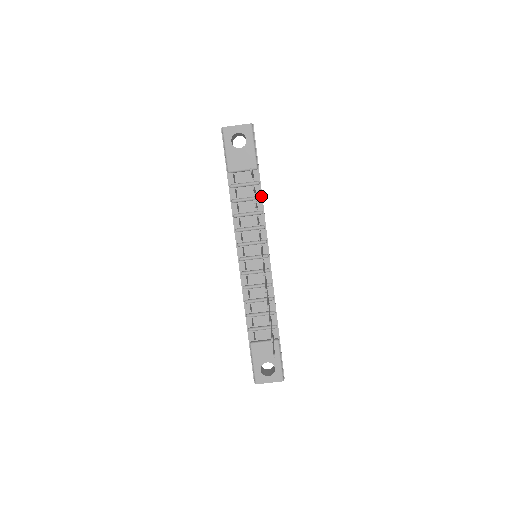
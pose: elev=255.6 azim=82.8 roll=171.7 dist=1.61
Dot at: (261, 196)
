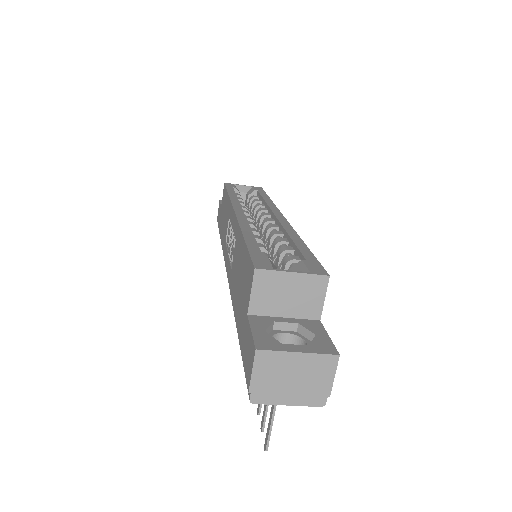
Dot at: occluded
